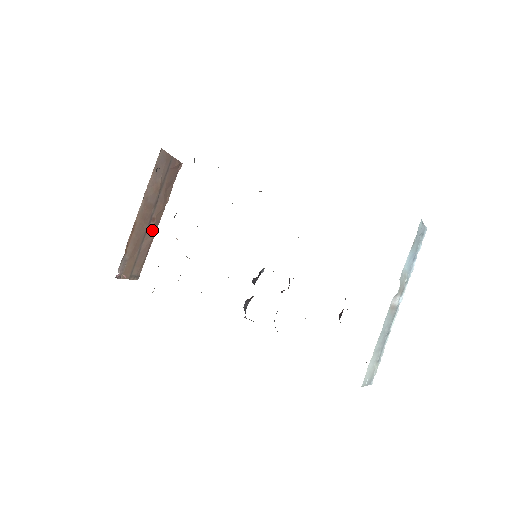
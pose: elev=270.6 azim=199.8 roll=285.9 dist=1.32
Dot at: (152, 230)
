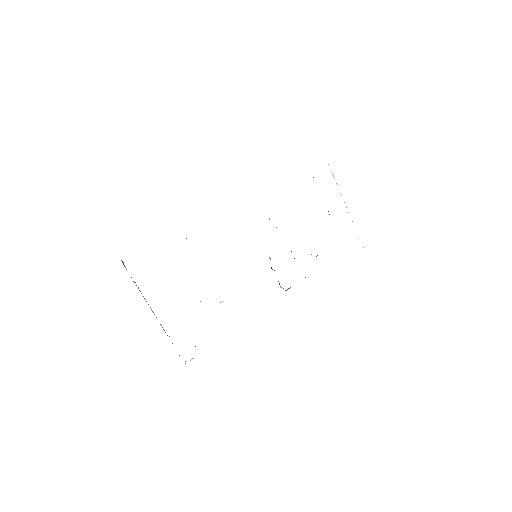
Dot at: occluded
